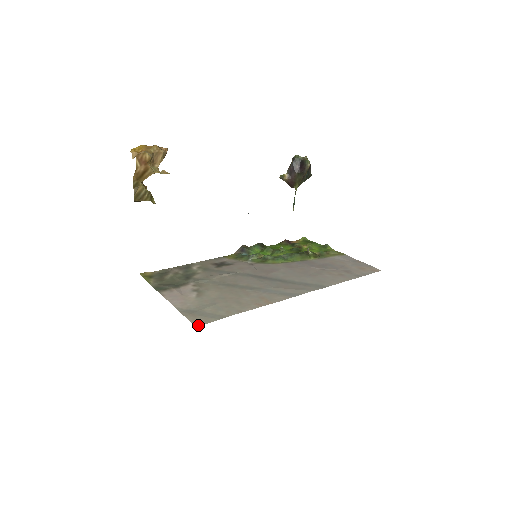
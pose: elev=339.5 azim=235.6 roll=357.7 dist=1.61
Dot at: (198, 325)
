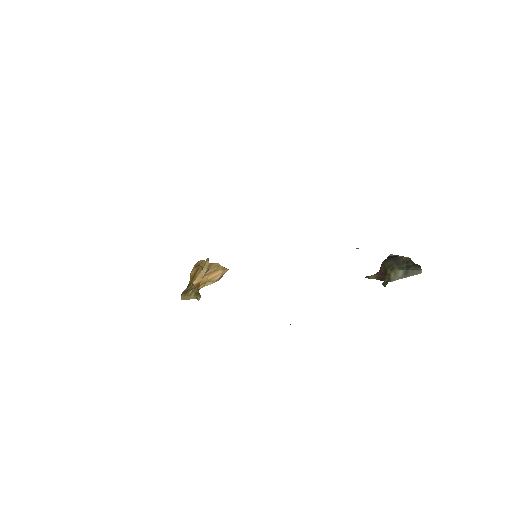
Dot at: occluded
